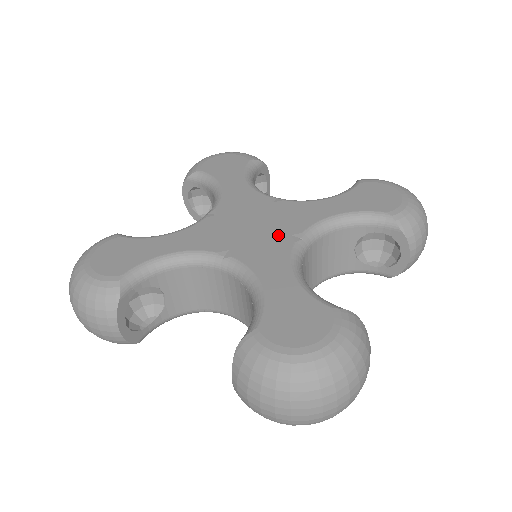
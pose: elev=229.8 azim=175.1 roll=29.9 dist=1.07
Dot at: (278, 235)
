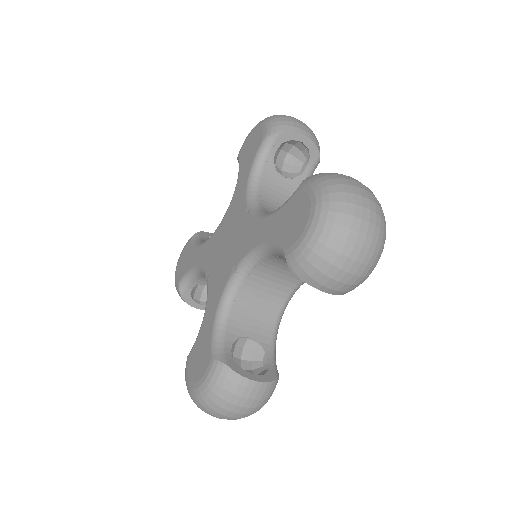
Dot at: (240, 225)
